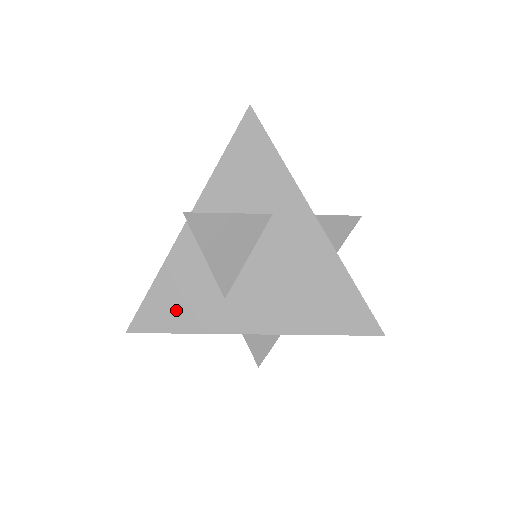
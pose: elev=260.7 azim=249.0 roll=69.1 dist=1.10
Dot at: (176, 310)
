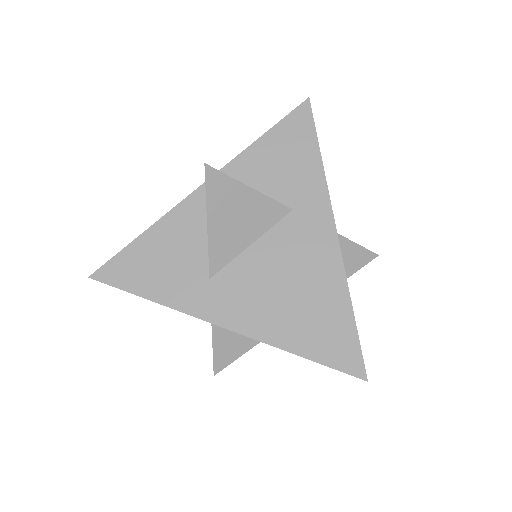
Dot at: (153, 272)
